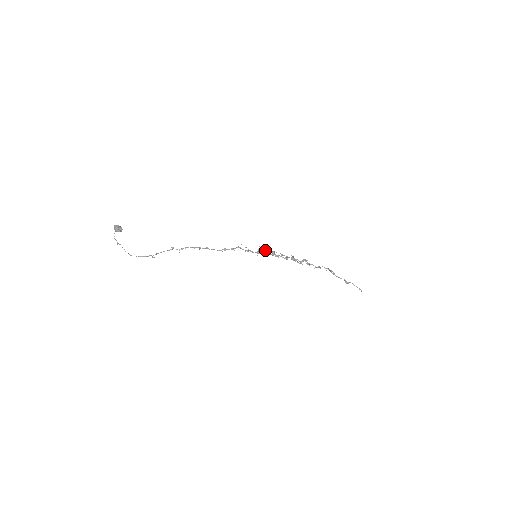
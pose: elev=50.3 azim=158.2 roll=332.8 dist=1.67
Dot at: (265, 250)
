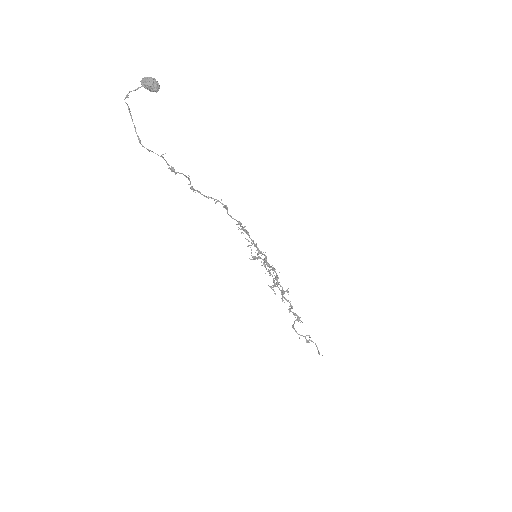
Dot at: occluded
